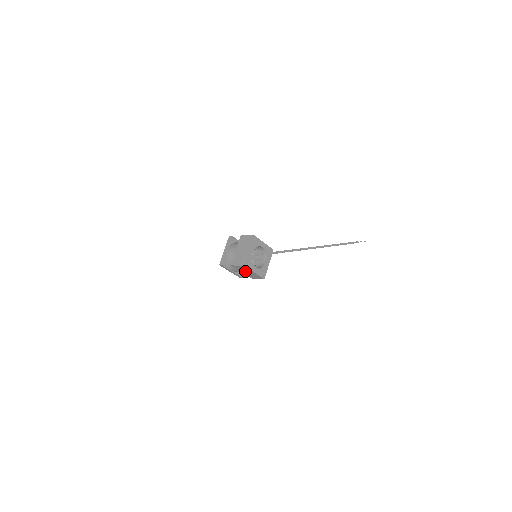
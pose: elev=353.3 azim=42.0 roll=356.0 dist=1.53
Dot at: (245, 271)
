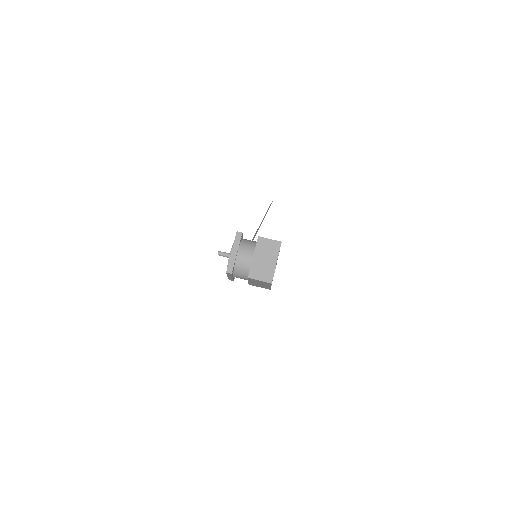
Dot at: (258, 283)
